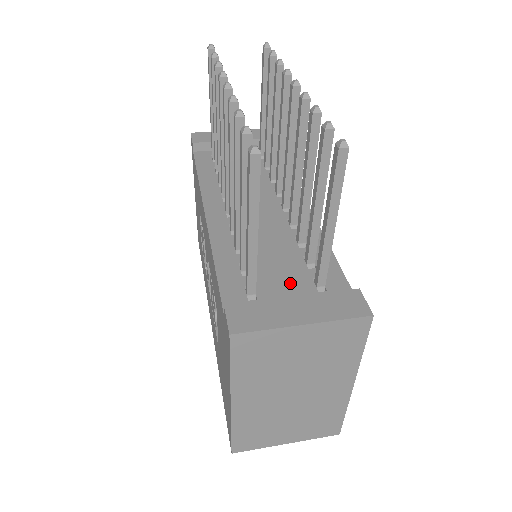
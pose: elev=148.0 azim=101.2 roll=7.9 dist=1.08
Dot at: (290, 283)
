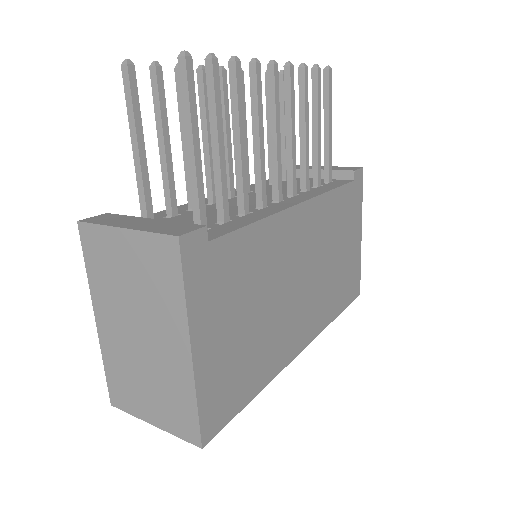
Dot at: occluded
